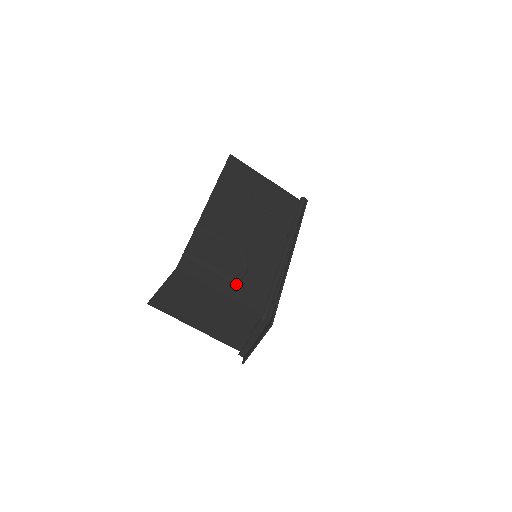
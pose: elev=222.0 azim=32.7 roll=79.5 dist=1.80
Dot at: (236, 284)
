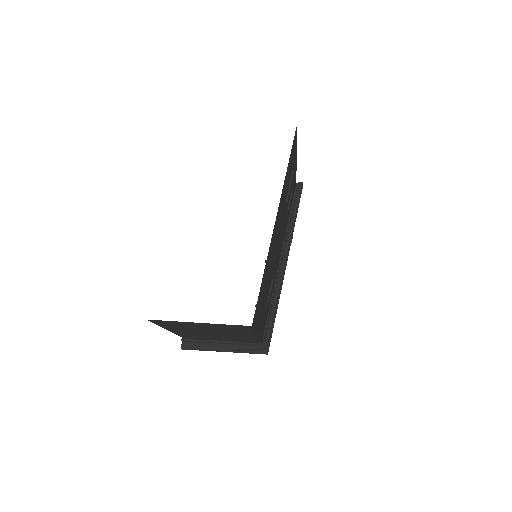
Dot at: occluded
